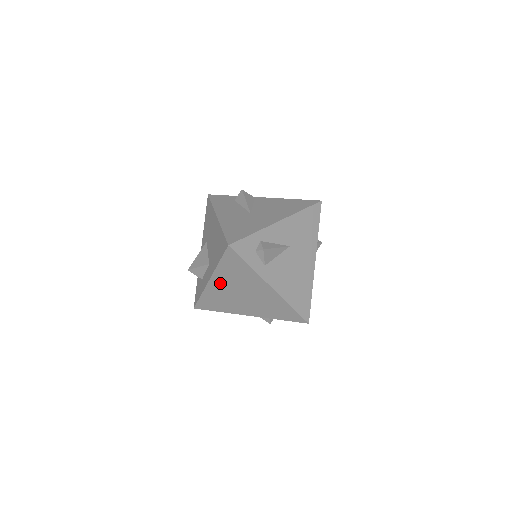
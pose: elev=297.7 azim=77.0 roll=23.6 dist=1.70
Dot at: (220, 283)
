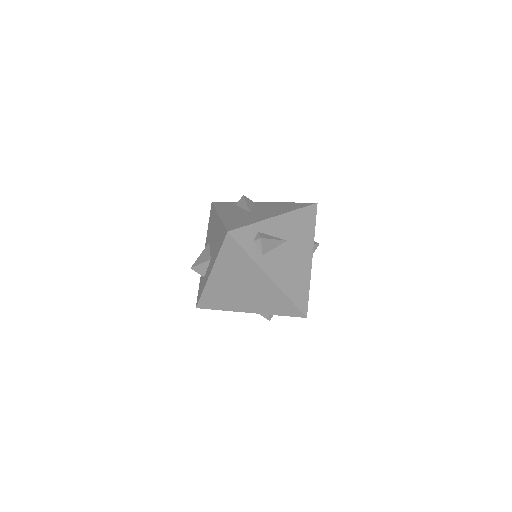
Dot at: (220, 276)
